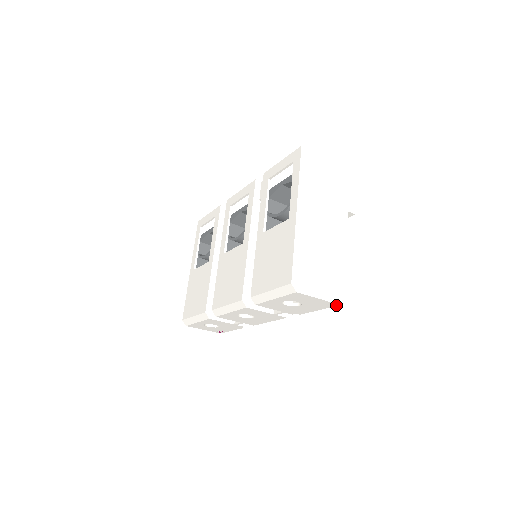
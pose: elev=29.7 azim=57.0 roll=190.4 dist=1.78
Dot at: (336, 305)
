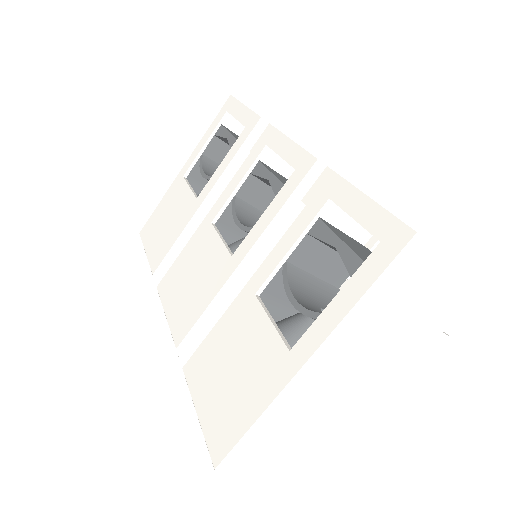
Dot at: occluded
